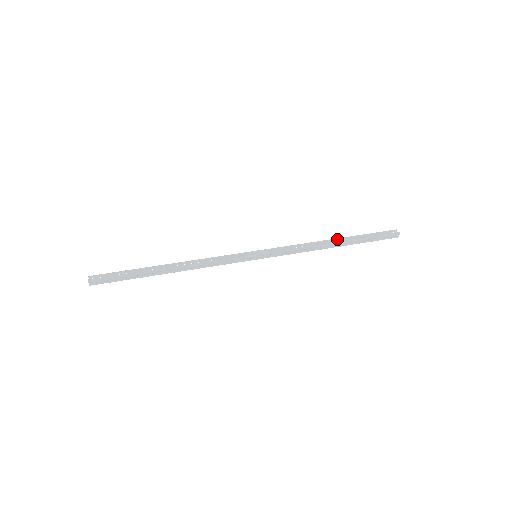
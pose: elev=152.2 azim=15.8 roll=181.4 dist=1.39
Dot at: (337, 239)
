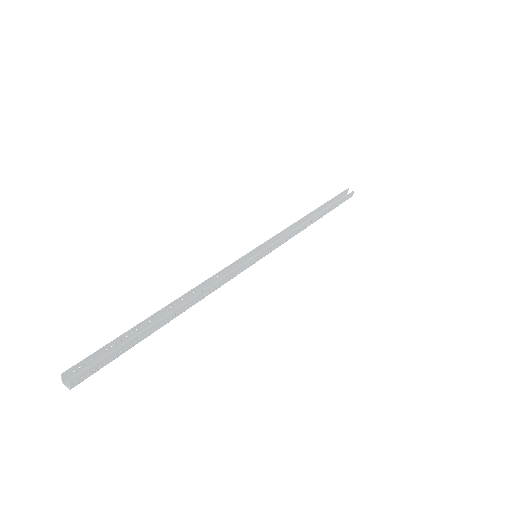
Dot at: (313, 211)
